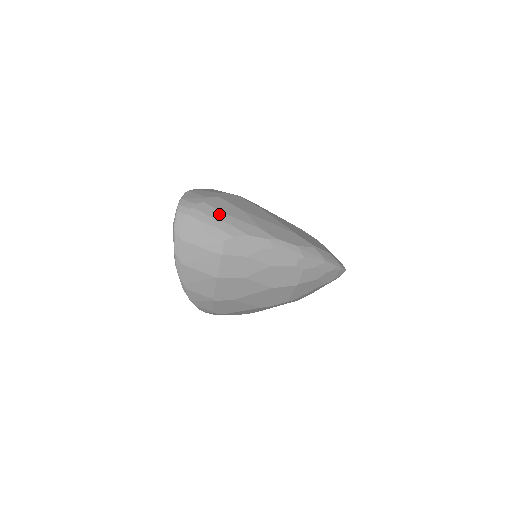
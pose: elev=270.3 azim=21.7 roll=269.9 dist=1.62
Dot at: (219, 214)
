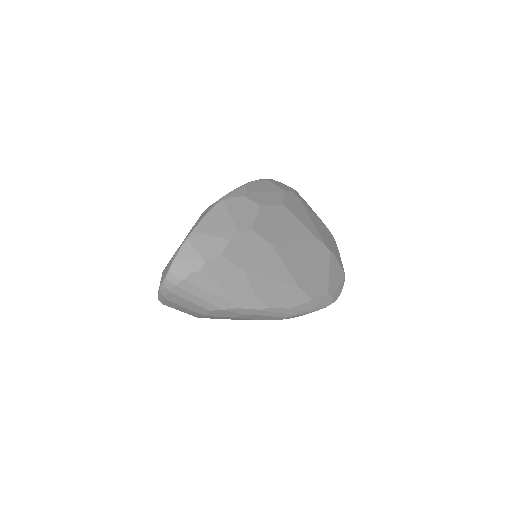
Dot at: (213, 286)
